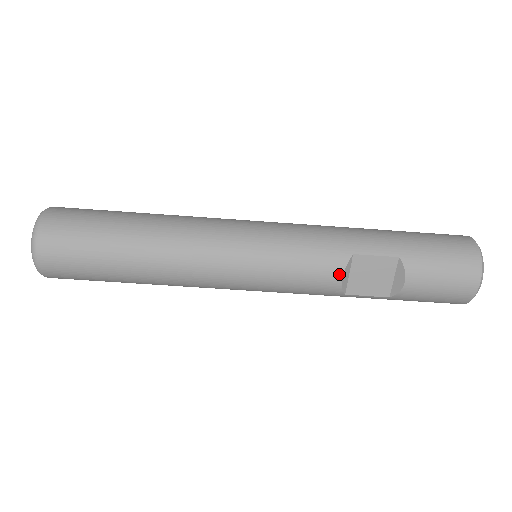
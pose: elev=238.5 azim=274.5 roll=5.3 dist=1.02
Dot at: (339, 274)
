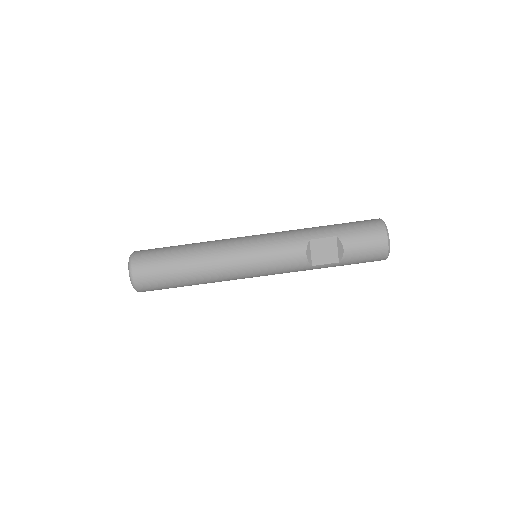
Dot at: (304, 253)
